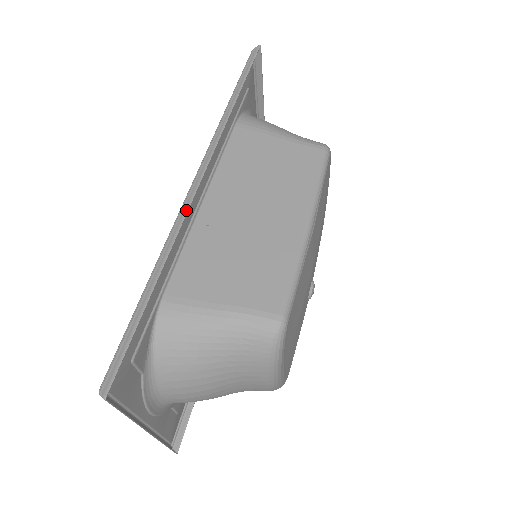
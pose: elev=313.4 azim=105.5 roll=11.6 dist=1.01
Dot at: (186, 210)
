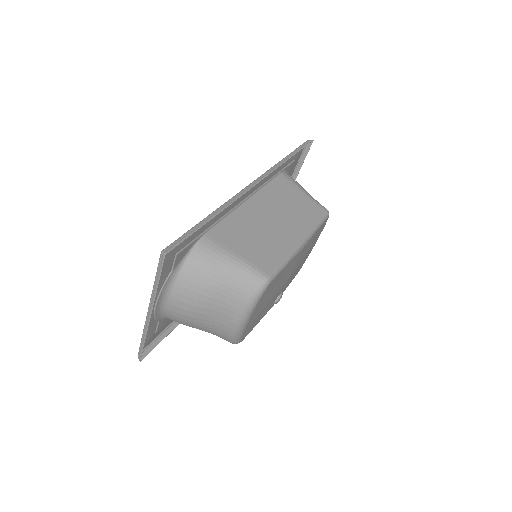
Dot at: (241, 195)
